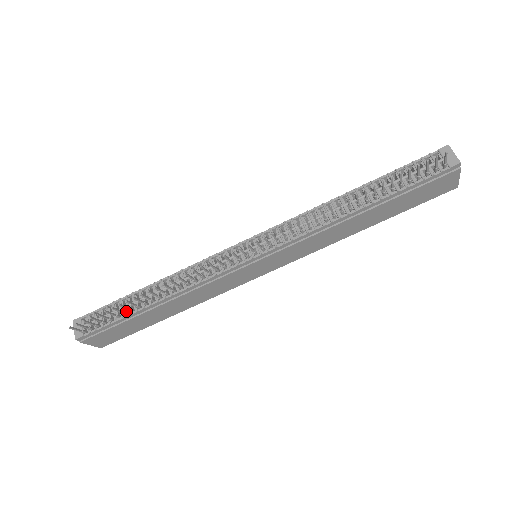
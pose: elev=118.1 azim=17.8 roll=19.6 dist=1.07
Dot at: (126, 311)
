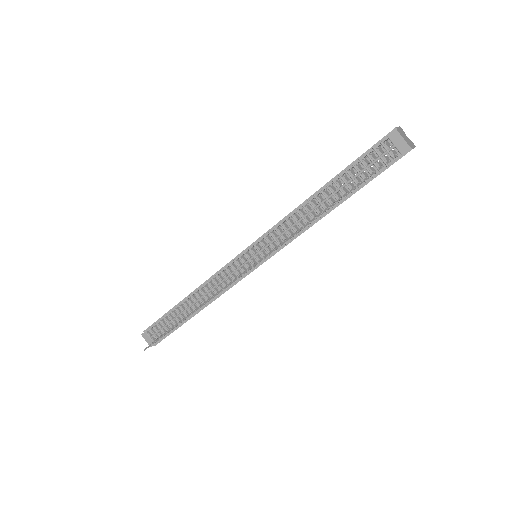
Dot at: (176, 321)
